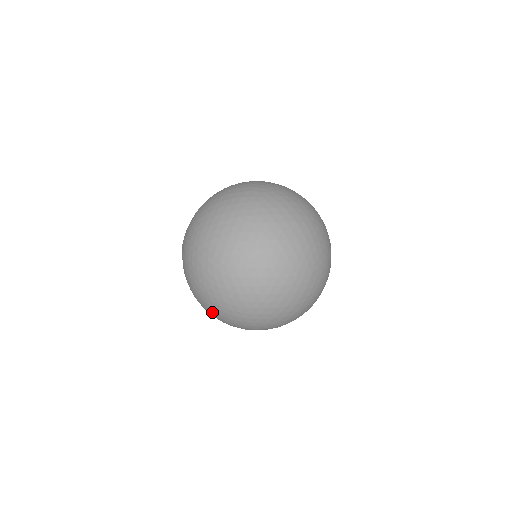
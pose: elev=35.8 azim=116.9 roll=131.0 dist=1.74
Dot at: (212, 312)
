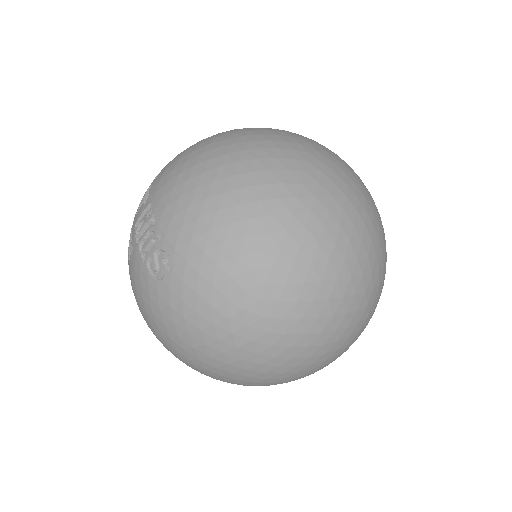
Dot at: (198, 201)
